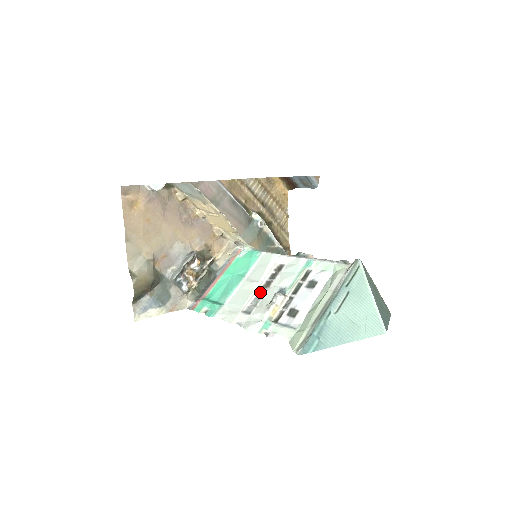
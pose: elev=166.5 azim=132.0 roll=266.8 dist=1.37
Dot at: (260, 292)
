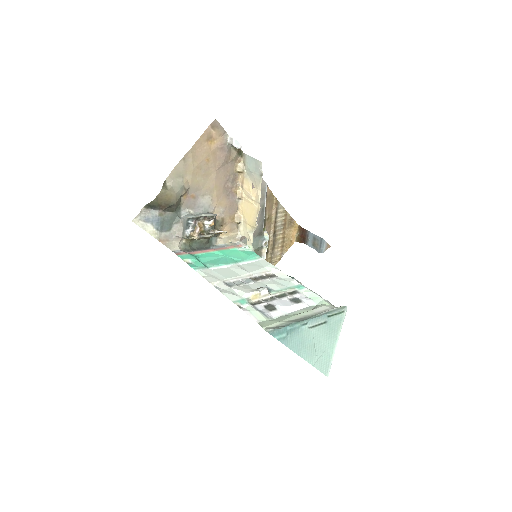
Dot at: (247, 279)
